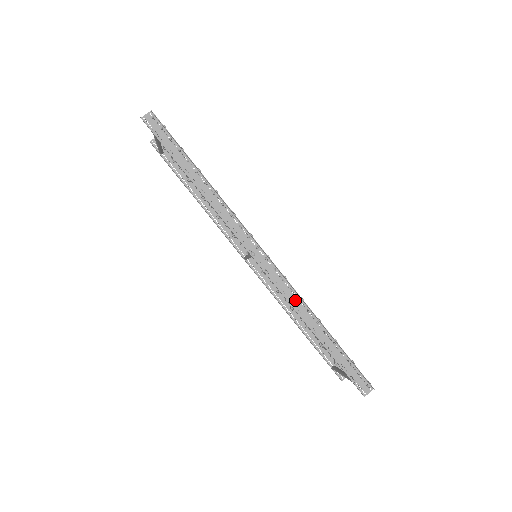
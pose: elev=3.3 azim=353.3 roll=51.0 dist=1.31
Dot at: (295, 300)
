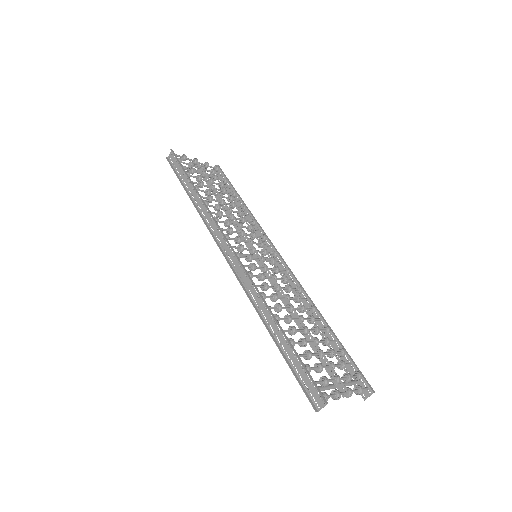
Dot at: (256, 296)
